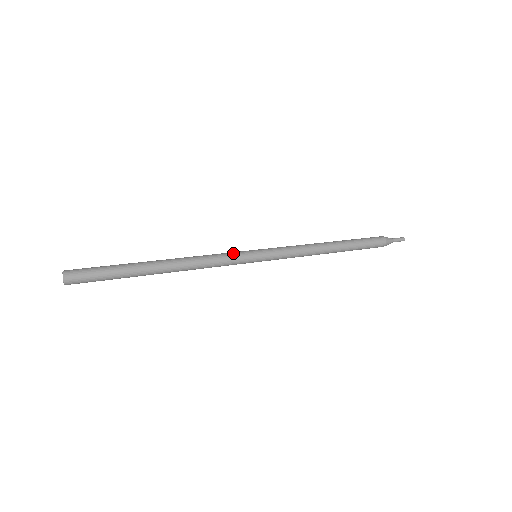
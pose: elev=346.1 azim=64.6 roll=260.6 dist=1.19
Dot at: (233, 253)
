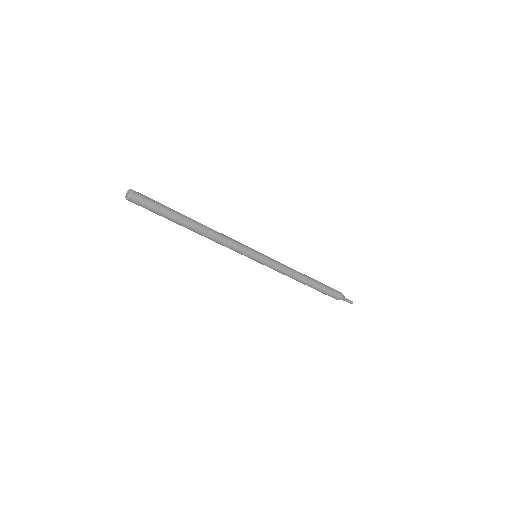
Dot at: occluded
